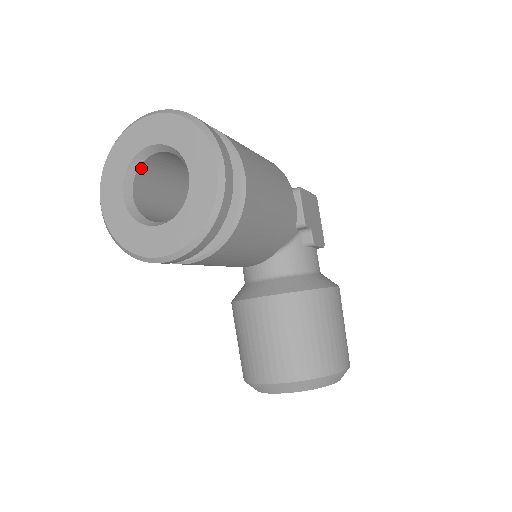
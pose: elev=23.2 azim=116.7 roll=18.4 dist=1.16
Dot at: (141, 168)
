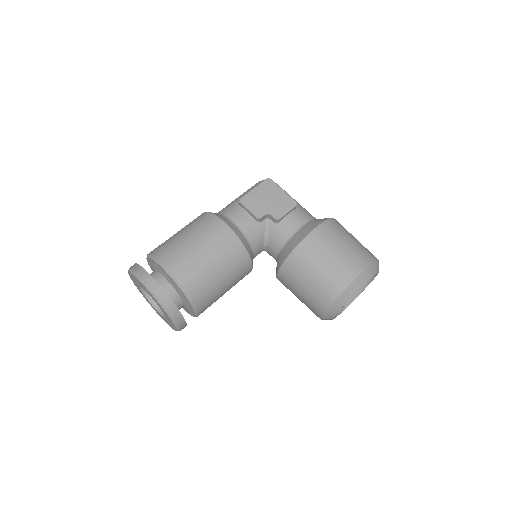
Dot at: occluded
